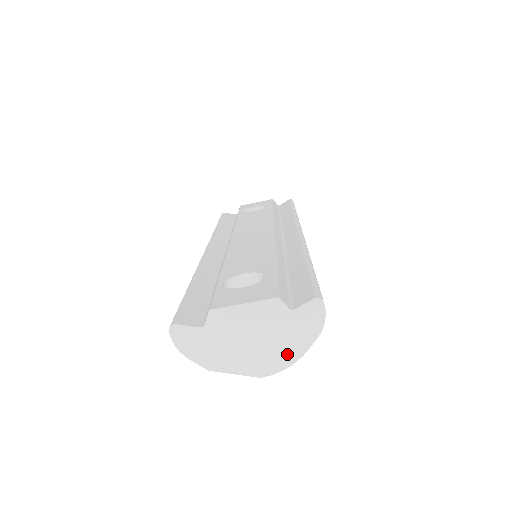
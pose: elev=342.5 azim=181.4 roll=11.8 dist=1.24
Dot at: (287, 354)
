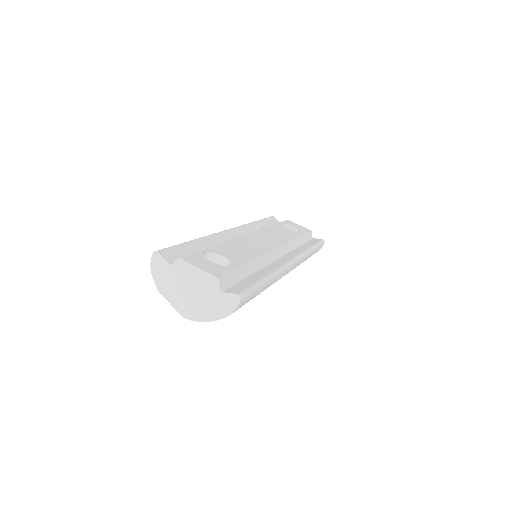
Dot at: (203, 314)
